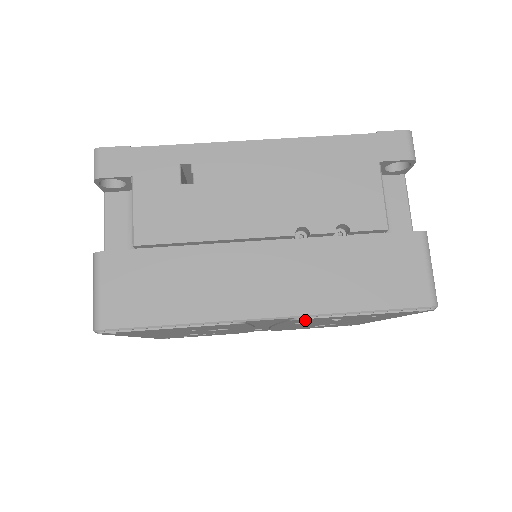
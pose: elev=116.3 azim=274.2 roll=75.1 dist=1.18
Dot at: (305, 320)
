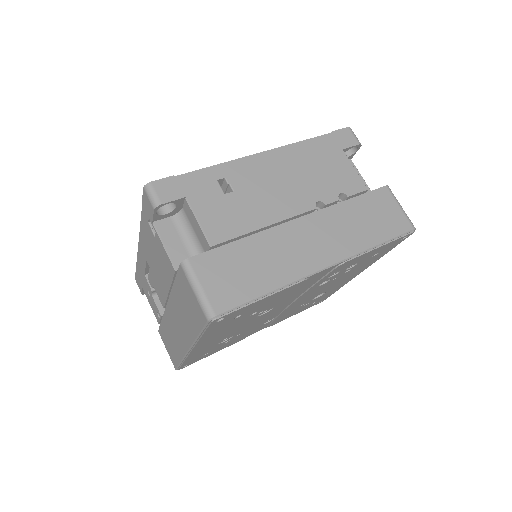
Dot at: (340, 268)
